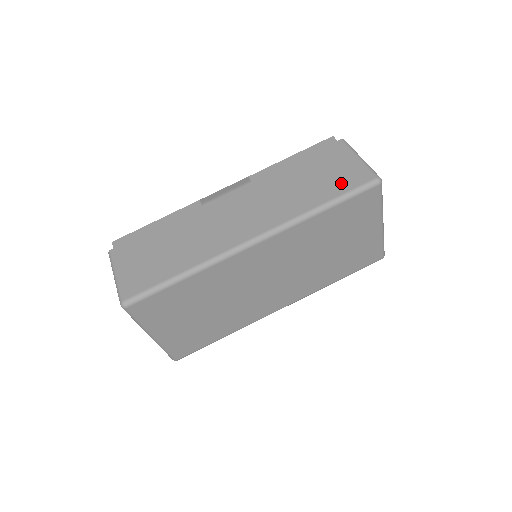
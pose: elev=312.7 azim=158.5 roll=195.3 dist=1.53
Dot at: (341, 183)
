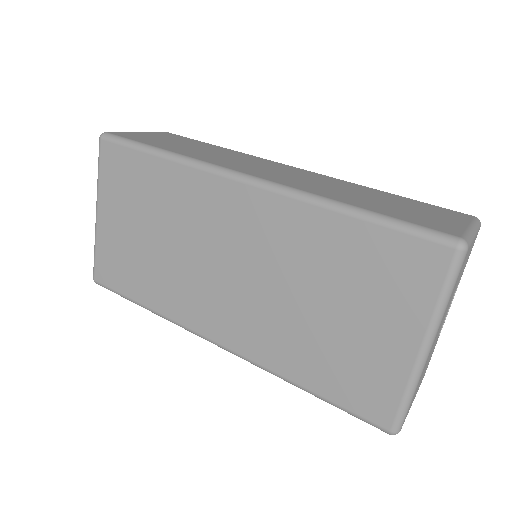
Dot at: (409, 216)
